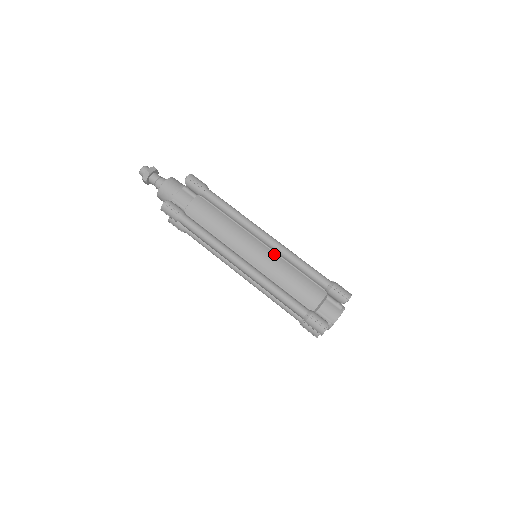
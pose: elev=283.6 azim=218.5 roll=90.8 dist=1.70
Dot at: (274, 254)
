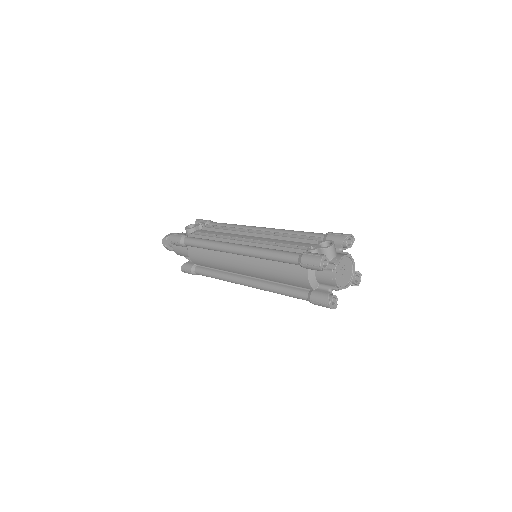
Dot at: (252, 259)
